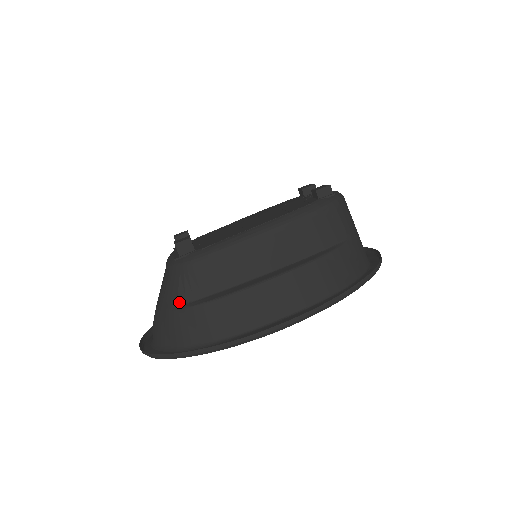
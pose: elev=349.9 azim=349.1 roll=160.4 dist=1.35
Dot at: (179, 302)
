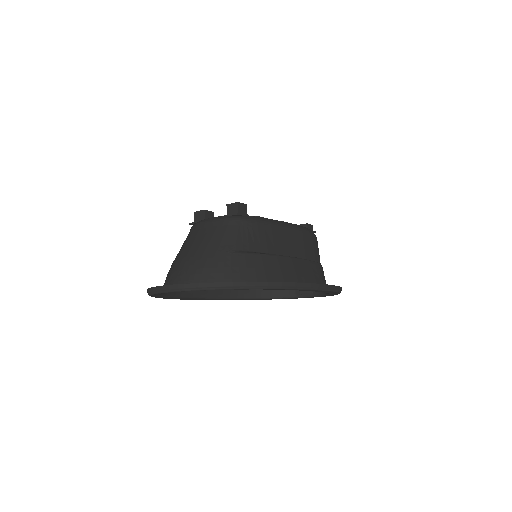
Dot at: (237, 248)
